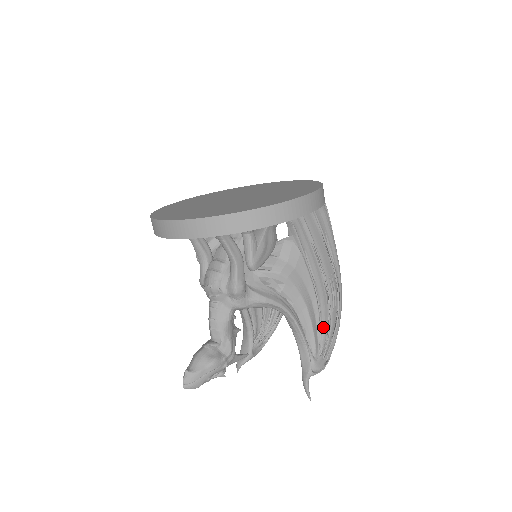
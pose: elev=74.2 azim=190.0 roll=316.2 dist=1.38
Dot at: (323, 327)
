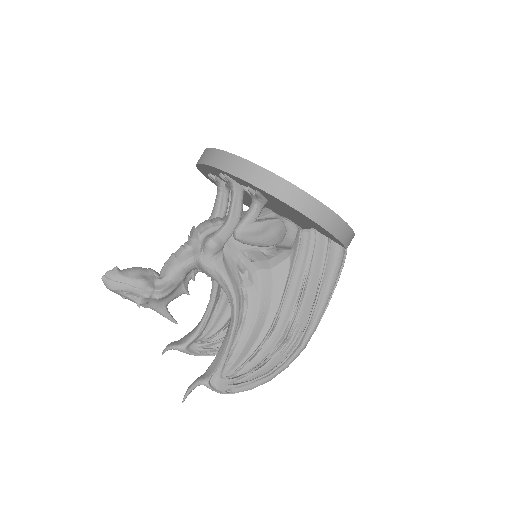
Dot at: (255, 358)
